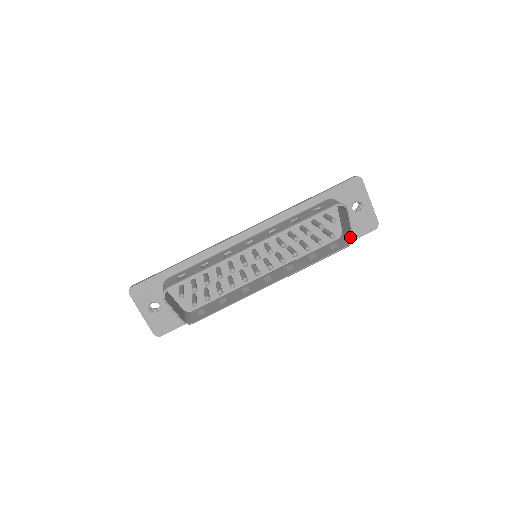
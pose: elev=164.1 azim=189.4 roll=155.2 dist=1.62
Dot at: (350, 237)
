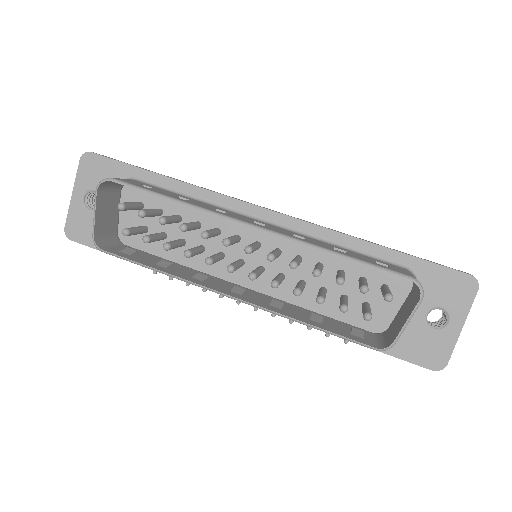
Dot at: (390, 341)
